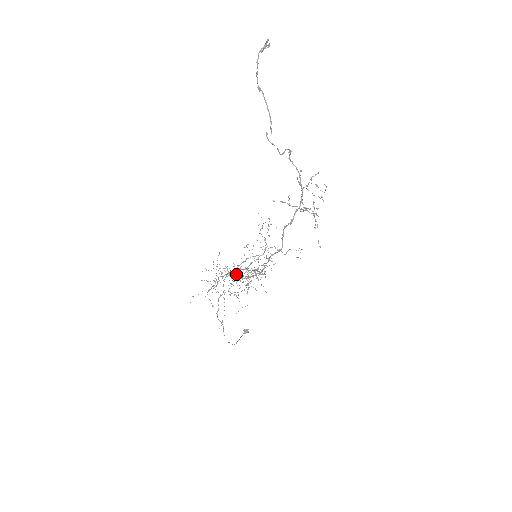
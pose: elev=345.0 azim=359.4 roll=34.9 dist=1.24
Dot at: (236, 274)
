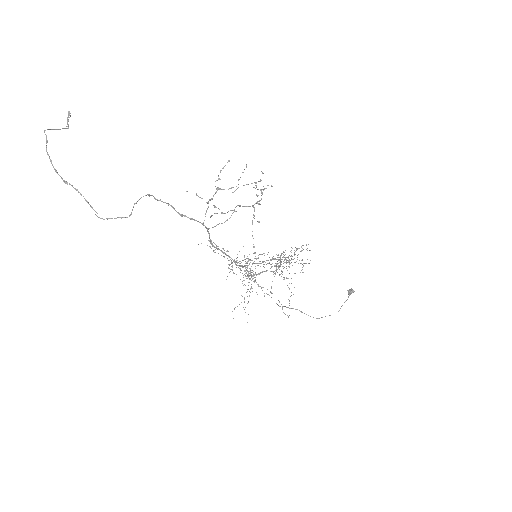
Dot at: occluded
